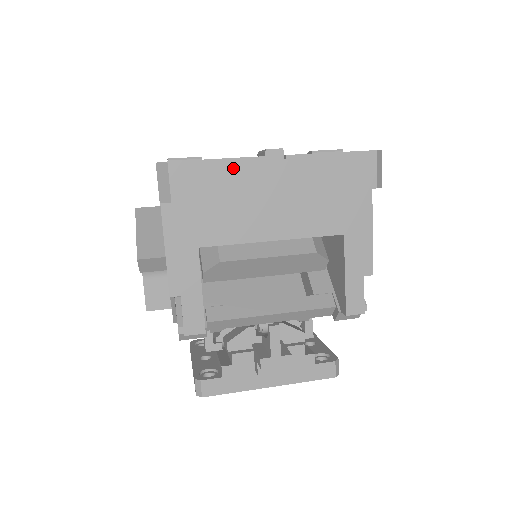
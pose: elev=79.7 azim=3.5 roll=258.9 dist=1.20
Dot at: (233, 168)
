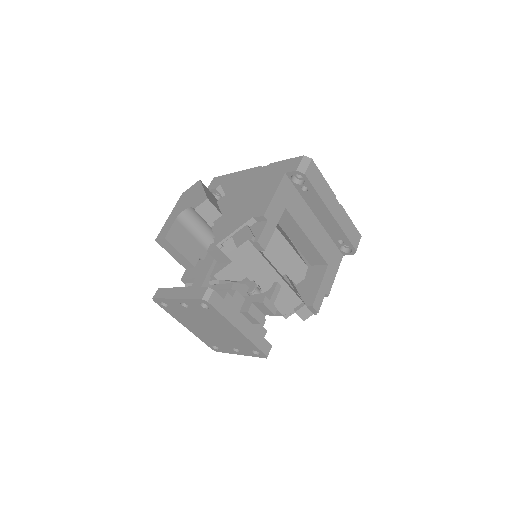
Dot at: (326, 187)
